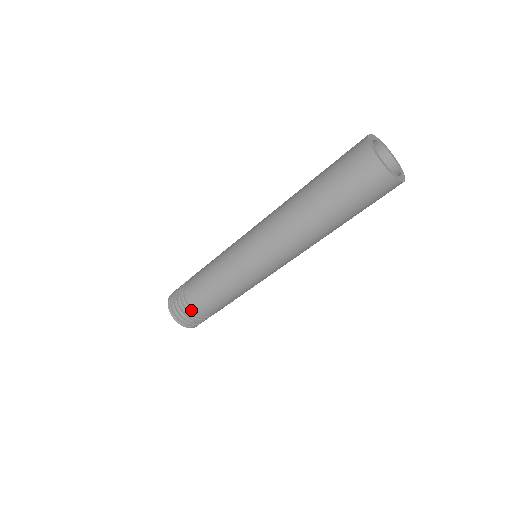
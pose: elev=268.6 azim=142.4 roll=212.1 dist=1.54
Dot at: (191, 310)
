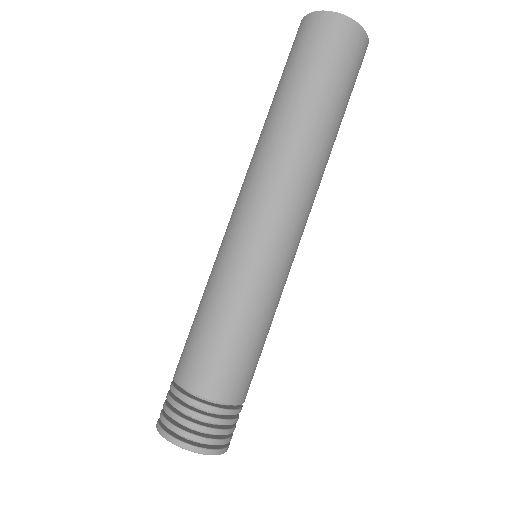
Dot at: (194, 399)
